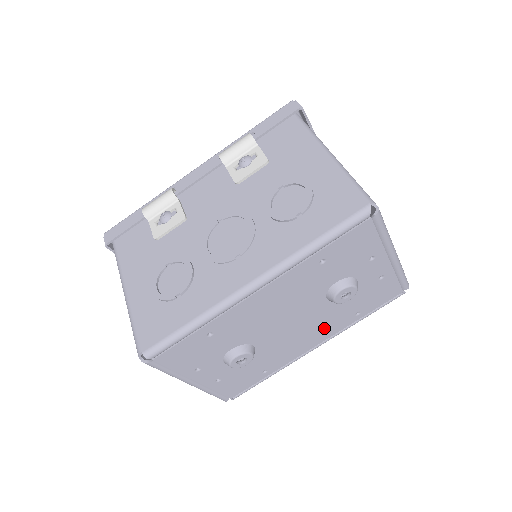
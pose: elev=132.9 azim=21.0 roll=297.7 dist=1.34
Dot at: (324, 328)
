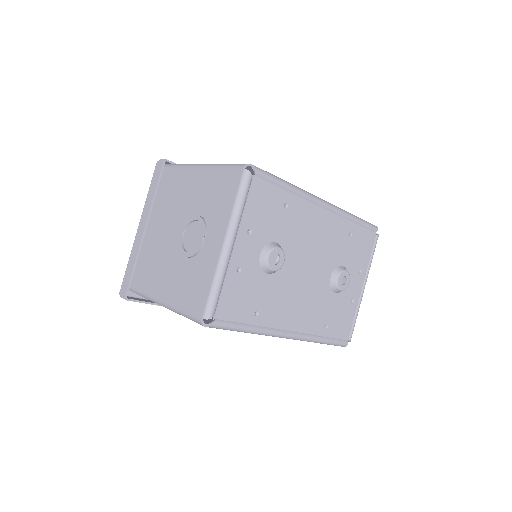
Dot at: (309, 313)
